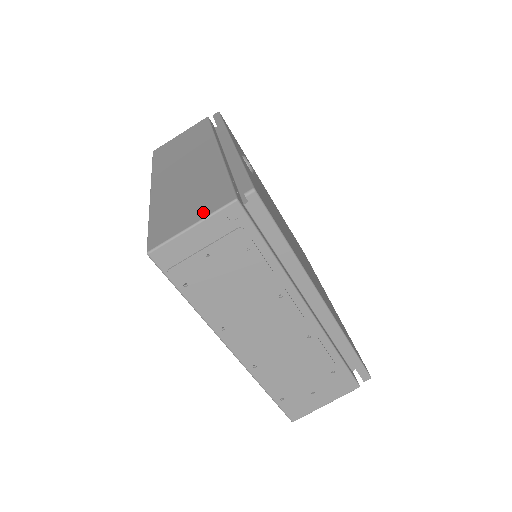
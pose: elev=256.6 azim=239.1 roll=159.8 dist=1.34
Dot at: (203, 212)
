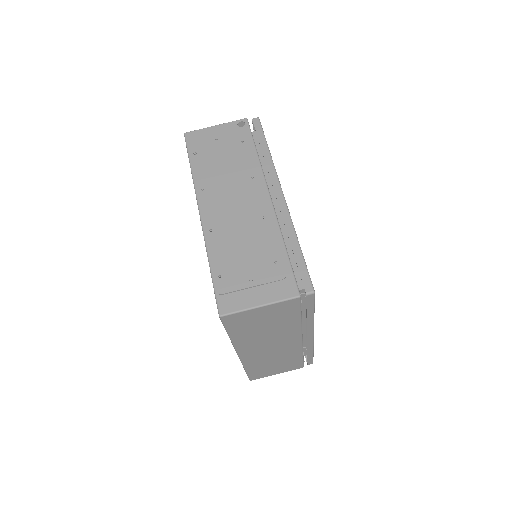
Dot at: occluded
